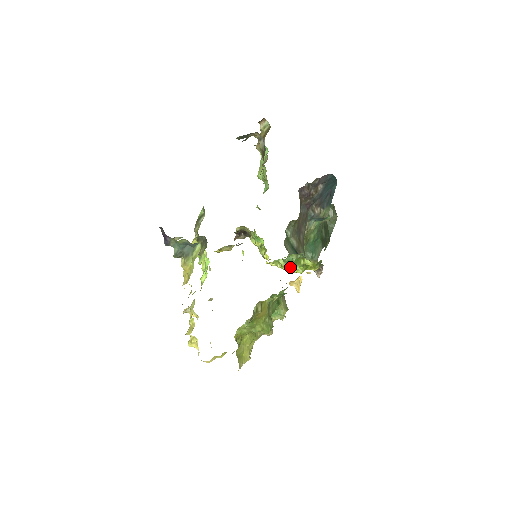
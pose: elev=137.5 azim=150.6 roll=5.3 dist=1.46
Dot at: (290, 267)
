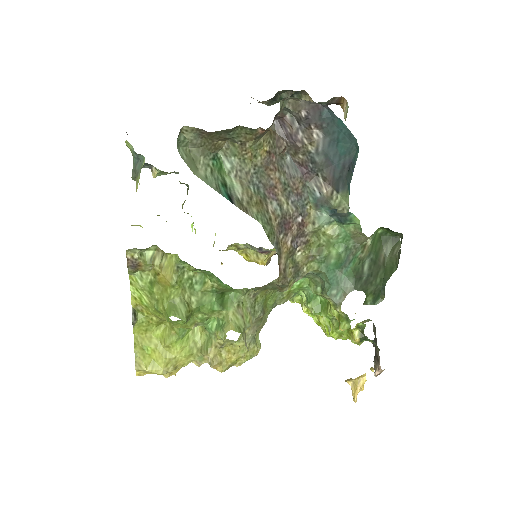
Dot at: (311, 310)
